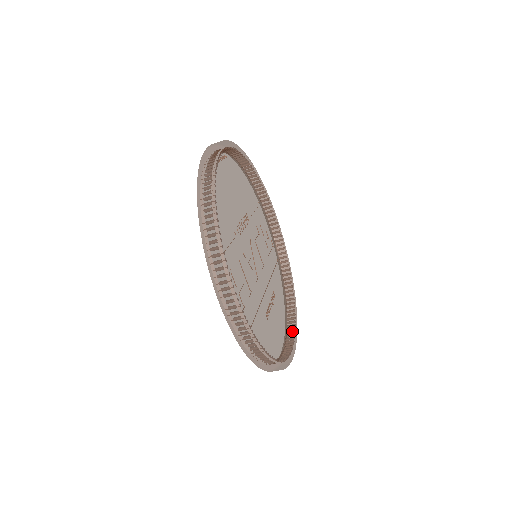
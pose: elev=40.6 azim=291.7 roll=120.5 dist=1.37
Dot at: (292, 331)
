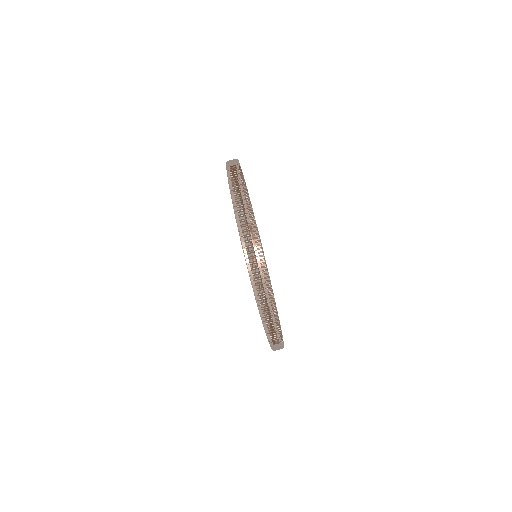
Dot at: (277, 320)
